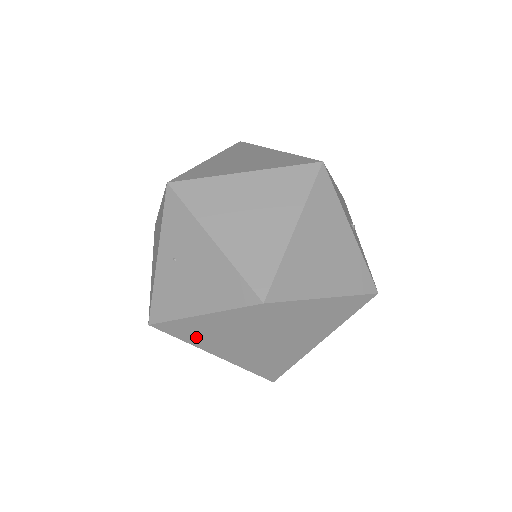
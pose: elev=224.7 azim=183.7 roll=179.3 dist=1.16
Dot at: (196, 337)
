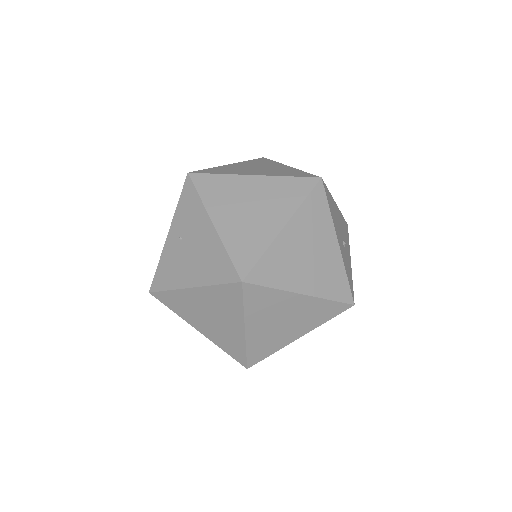
Dot at: (186, 310)
